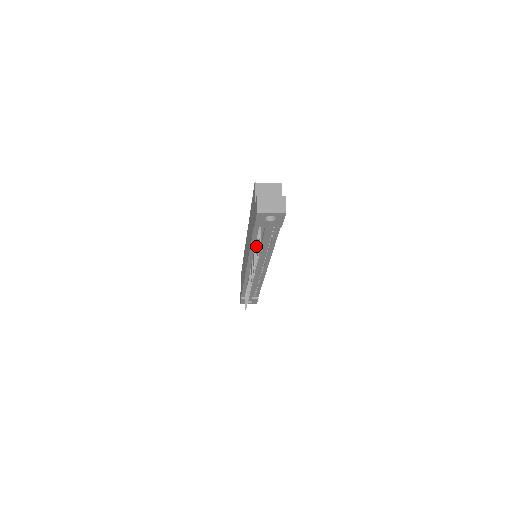
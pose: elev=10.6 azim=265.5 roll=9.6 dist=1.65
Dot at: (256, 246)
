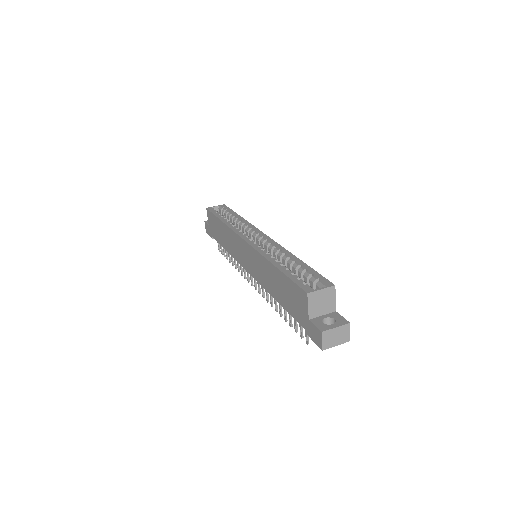
Dot at: occluded
